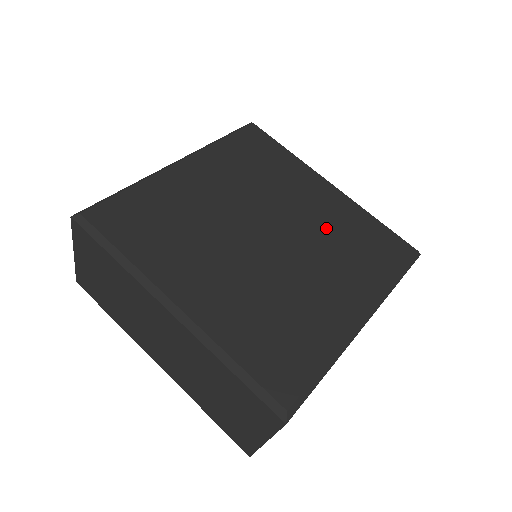
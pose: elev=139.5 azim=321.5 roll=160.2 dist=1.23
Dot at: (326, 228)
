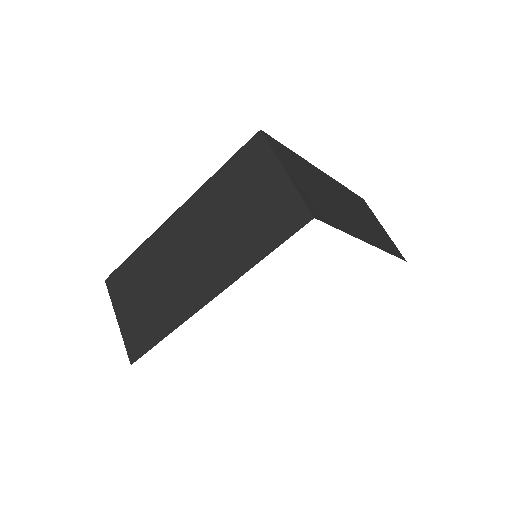
Dot at: occluded
